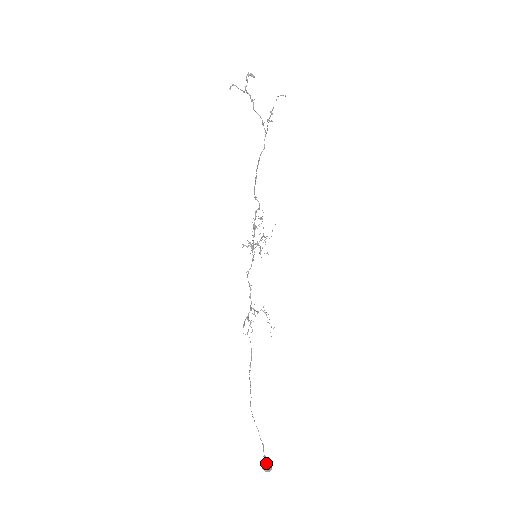
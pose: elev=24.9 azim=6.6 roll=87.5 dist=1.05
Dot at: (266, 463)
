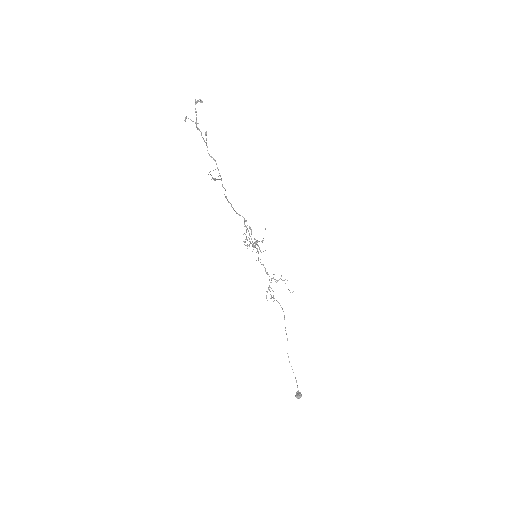
Dot at: (298, 392)
